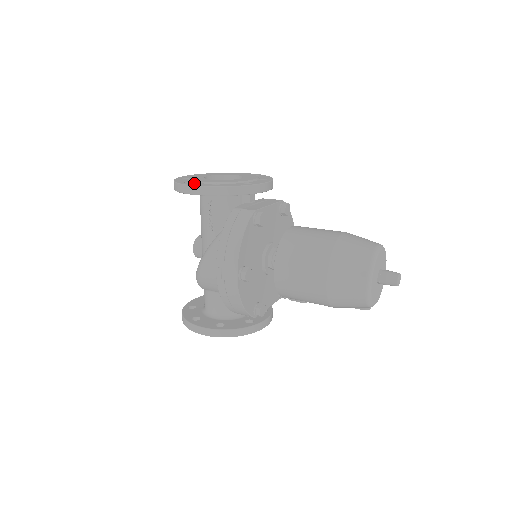
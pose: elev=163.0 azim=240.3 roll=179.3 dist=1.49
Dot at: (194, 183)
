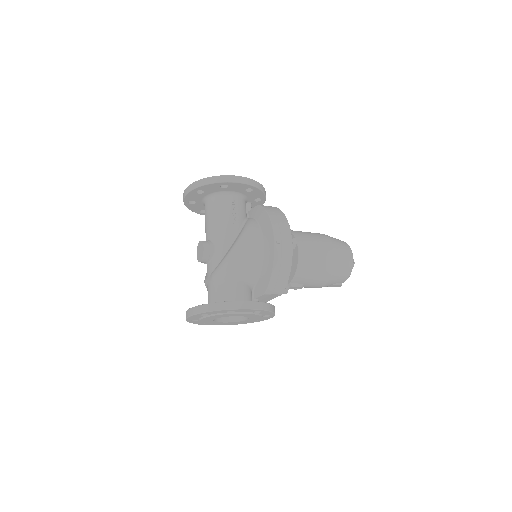
Dot at: occluded
